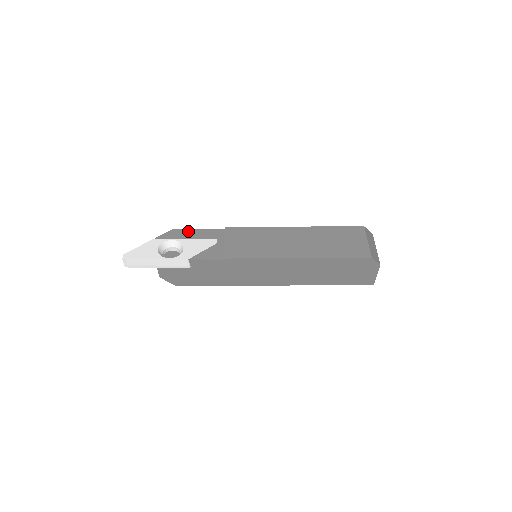
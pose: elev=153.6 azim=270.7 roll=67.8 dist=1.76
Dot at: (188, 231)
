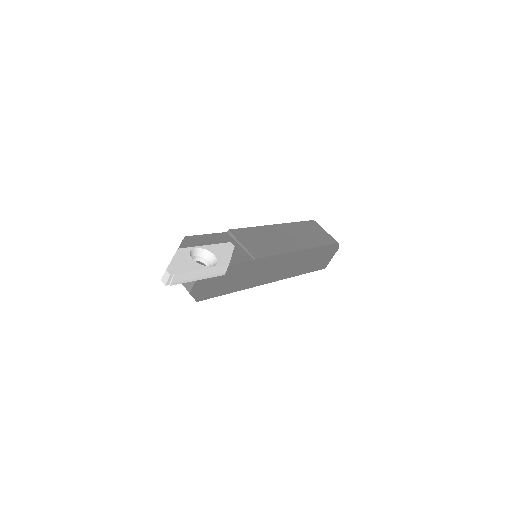
Dot at: (200, 237)
